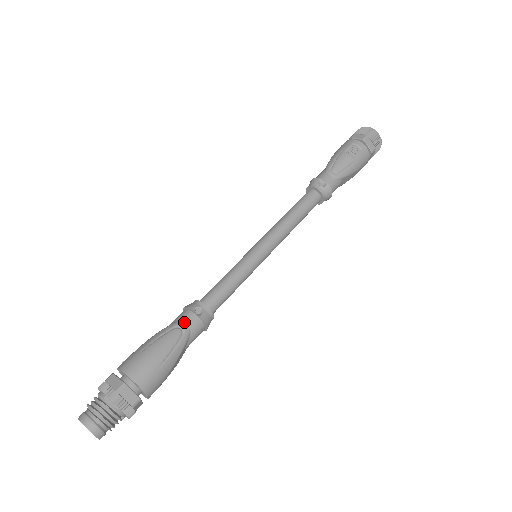
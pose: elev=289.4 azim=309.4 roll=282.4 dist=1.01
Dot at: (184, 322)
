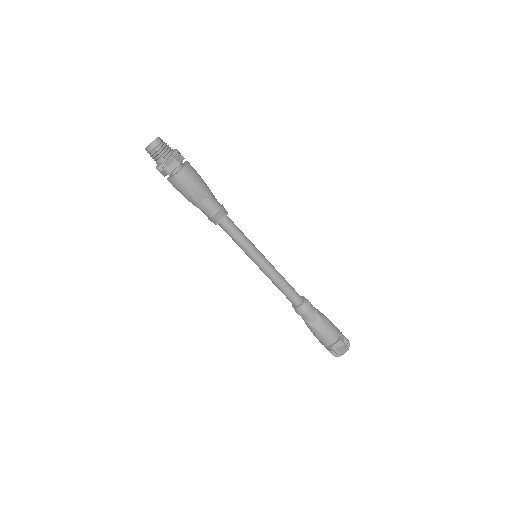
Dot at: (216, 199)
